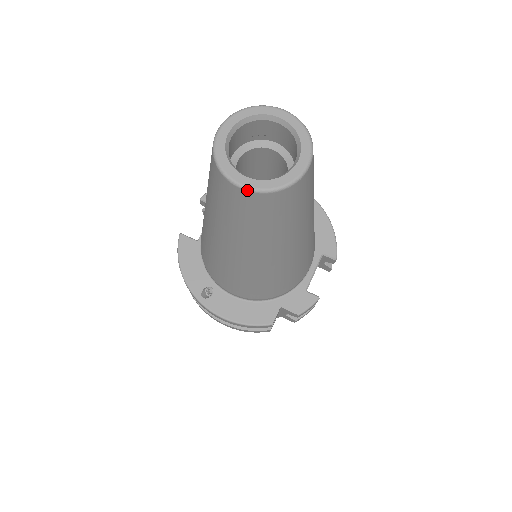
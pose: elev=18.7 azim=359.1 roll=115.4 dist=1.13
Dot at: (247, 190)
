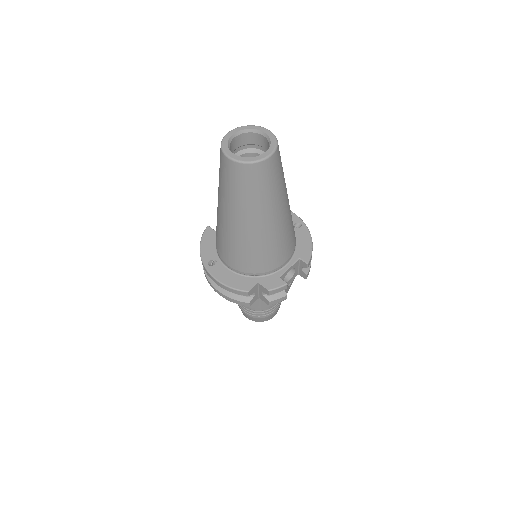
Dot at: (232, 160)
